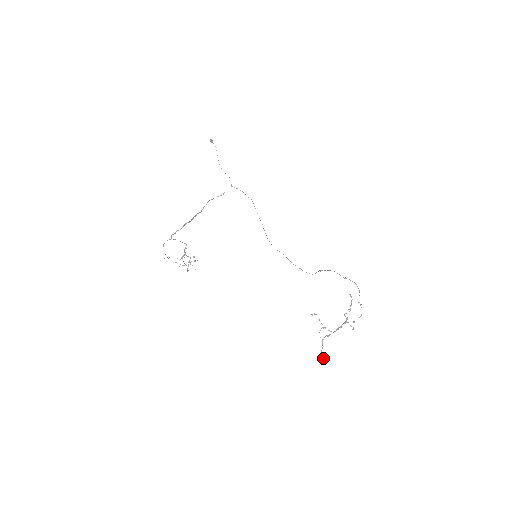
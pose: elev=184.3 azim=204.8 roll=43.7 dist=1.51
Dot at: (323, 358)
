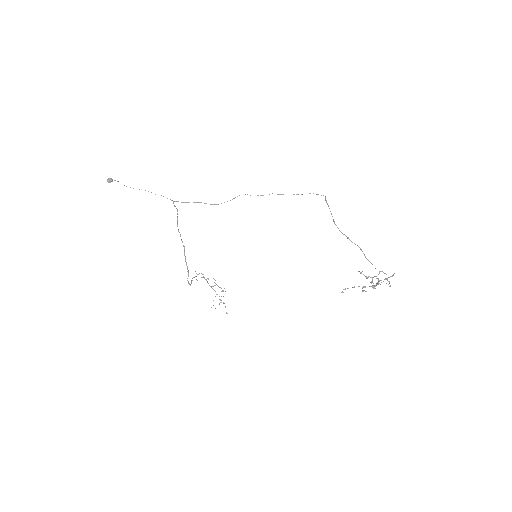
Dot at: (392, 276)
